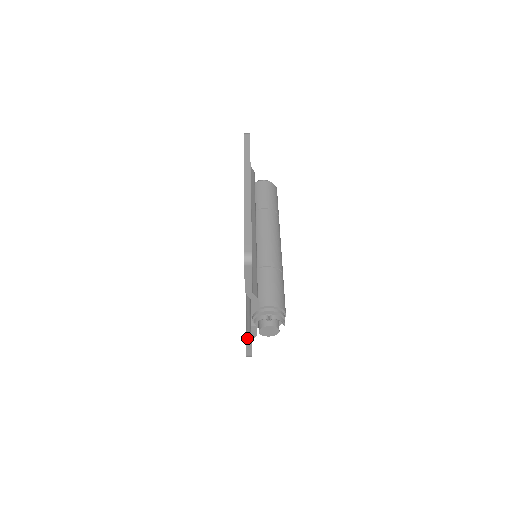
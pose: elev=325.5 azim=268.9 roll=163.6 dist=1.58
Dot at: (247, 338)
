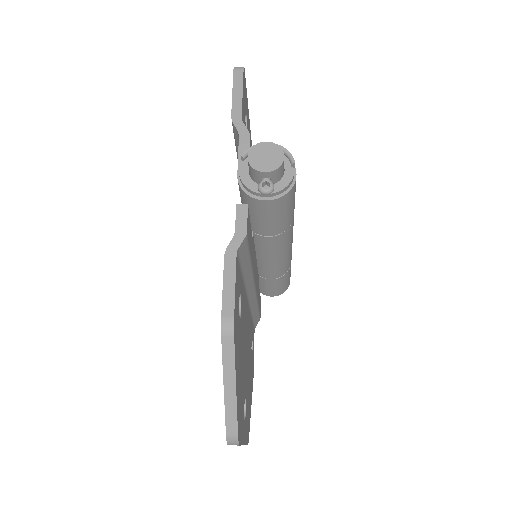
Dot at: (227, 246)
